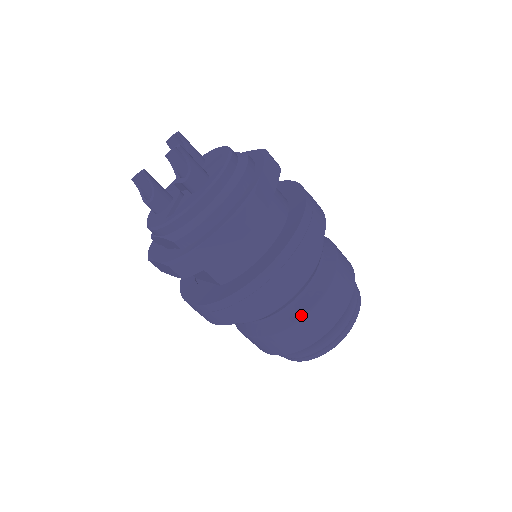
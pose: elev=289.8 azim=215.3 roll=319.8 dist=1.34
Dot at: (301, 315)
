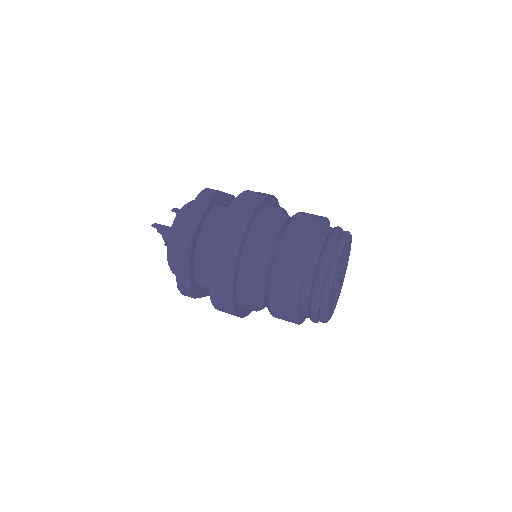
Dot at: (269, 290)
